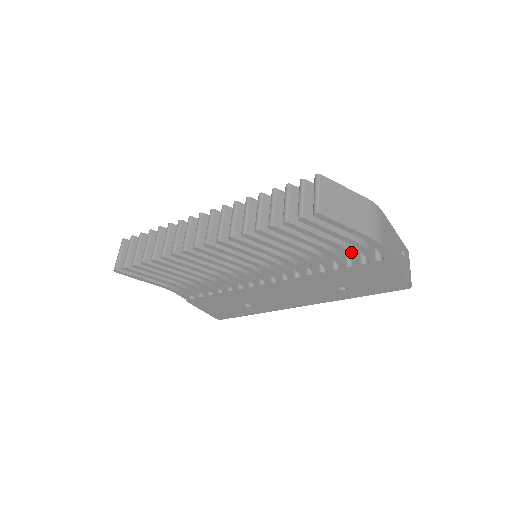
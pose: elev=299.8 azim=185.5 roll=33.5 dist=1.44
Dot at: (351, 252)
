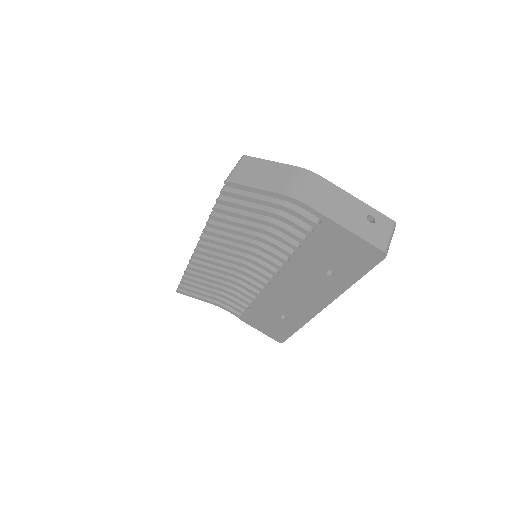
Dot at: (289, 219)
